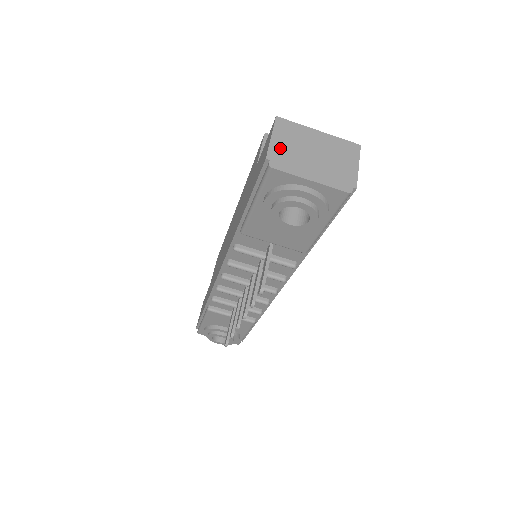
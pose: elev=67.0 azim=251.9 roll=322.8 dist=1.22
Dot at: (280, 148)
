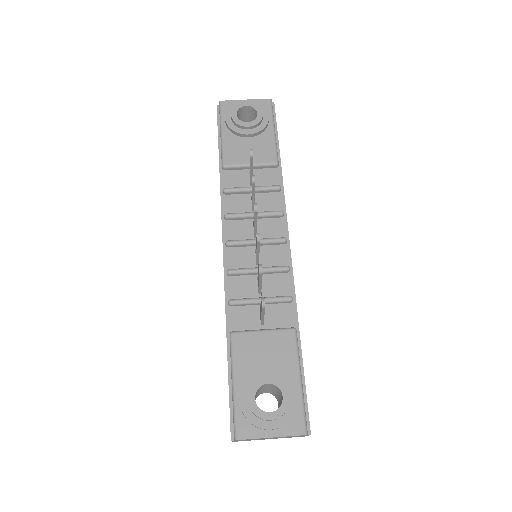
Dot at: occluded
